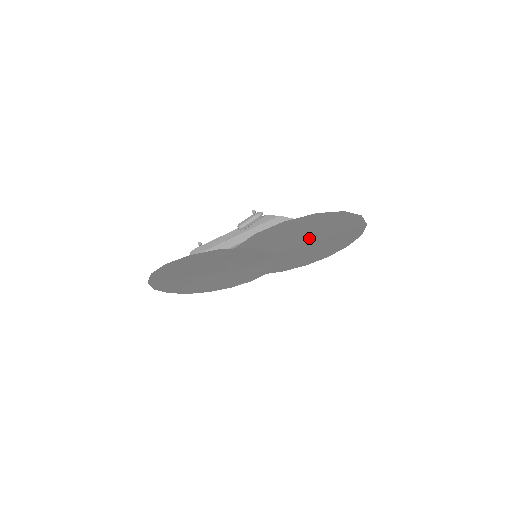
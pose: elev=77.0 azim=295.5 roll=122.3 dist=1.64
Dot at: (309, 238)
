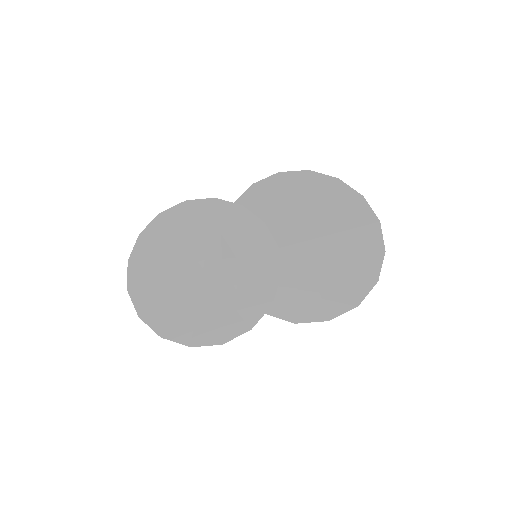
Dot at: (314, 225)
